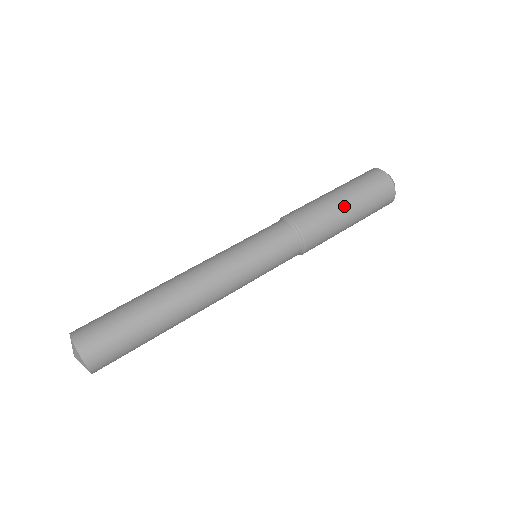
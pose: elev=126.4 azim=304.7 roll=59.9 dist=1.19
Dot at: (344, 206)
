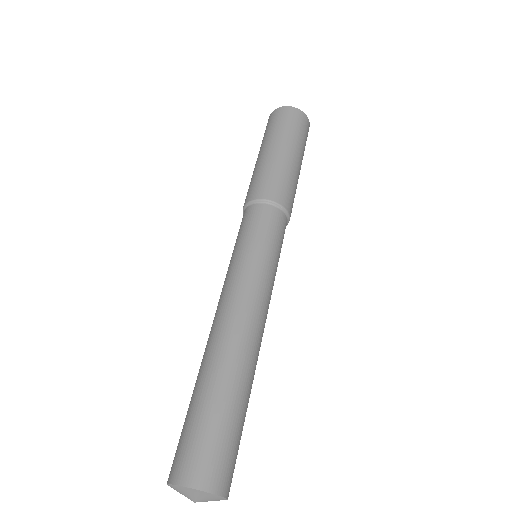
Dot at: occluded
